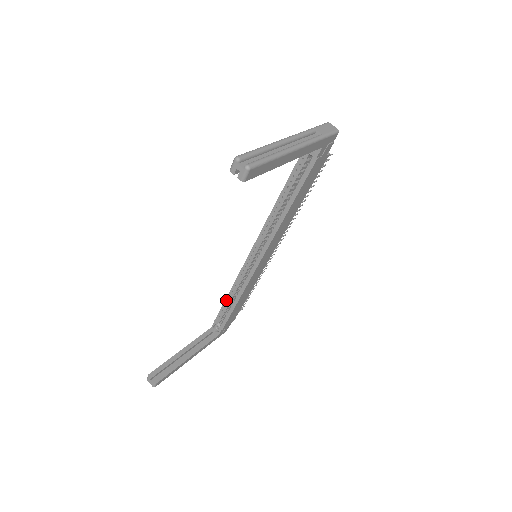
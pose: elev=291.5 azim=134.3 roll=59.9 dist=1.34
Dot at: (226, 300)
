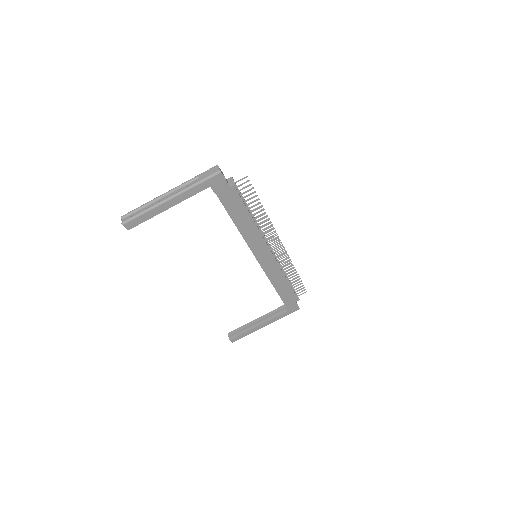
Dot at: occluded
